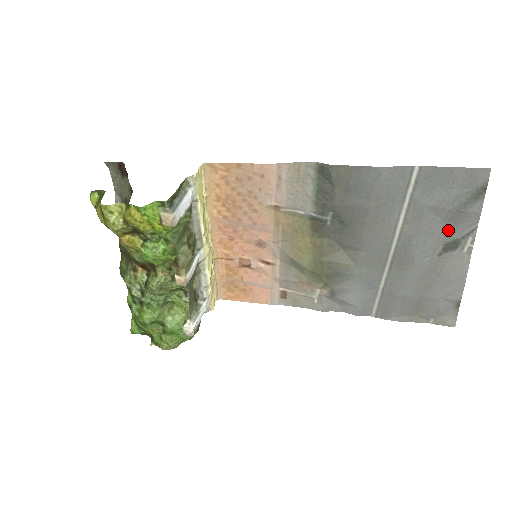
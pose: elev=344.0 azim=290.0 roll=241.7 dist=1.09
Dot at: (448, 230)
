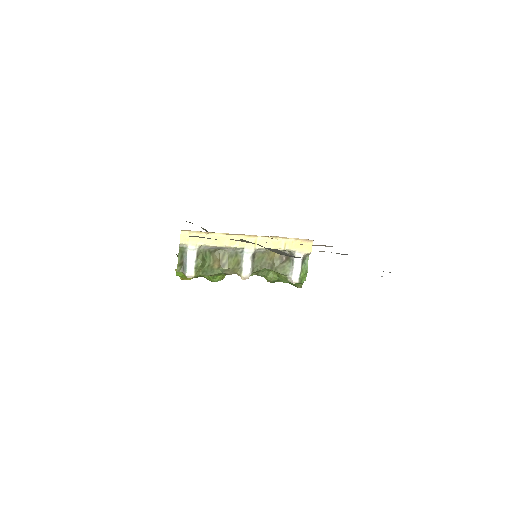
Dot at: occluded
